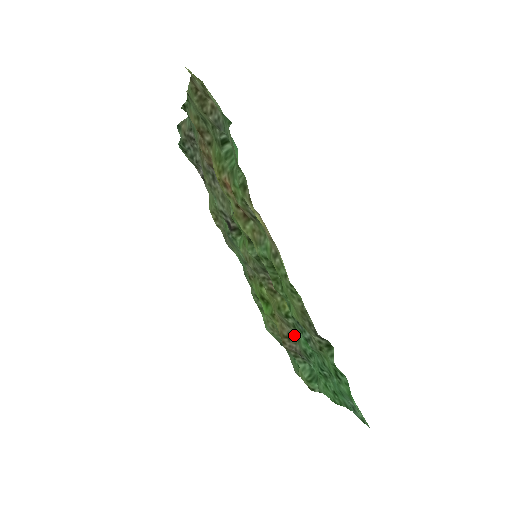
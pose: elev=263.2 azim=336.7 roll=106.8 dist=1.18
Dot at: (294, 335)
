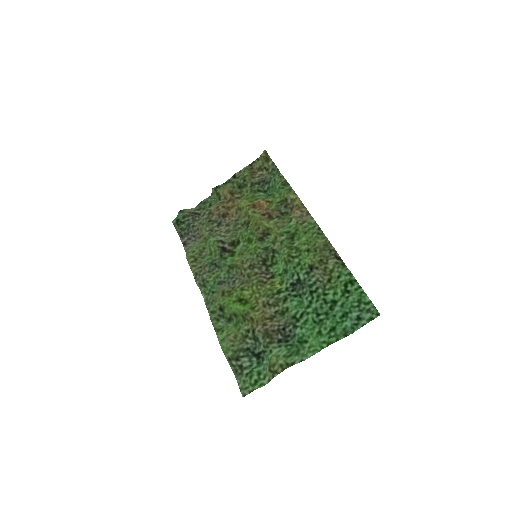
Dot at: (279, 312)
